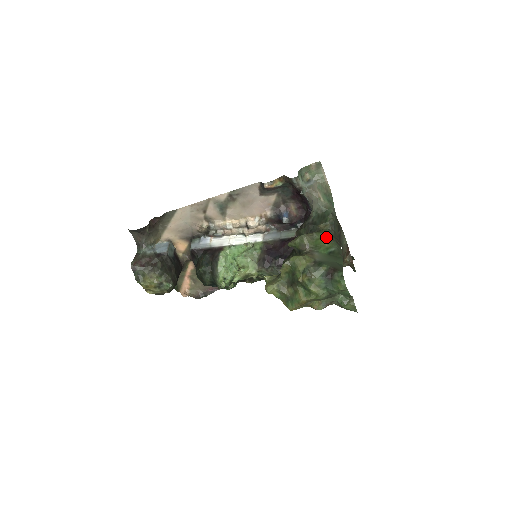
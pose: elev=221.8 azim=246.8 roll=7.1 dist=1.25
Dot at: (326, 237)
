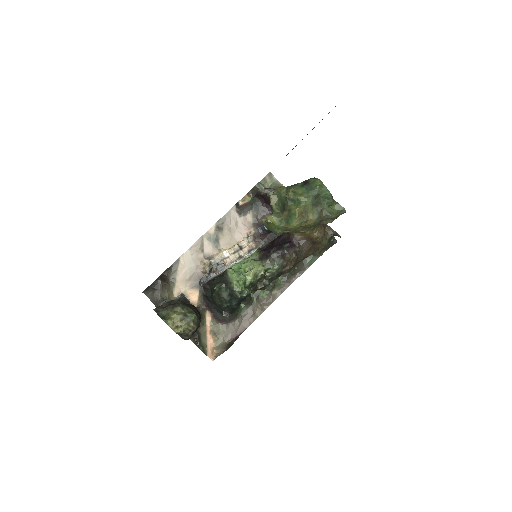
Dot at: occluded
